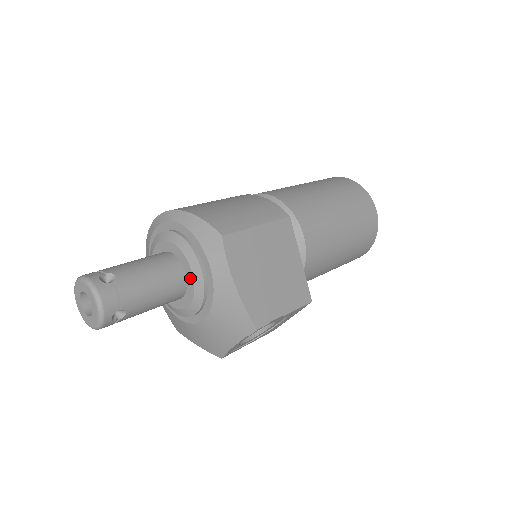
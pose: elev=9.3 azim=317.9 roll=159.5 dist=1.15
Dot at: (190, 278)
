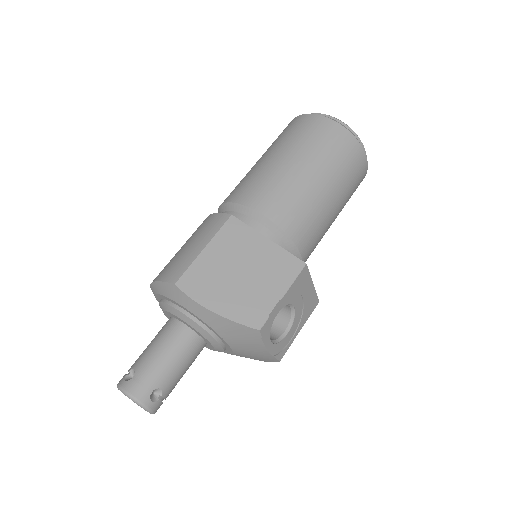
Dot at: (191, 327)
